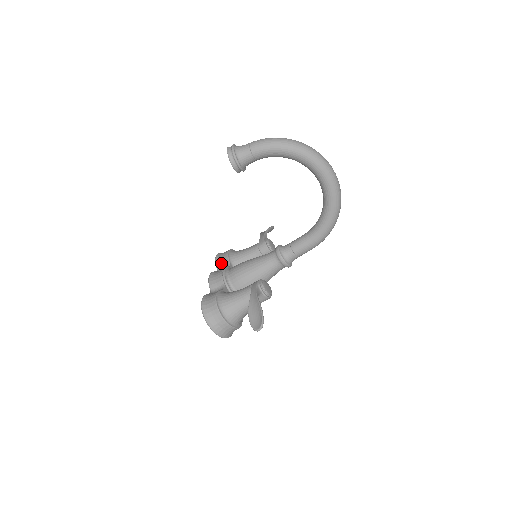
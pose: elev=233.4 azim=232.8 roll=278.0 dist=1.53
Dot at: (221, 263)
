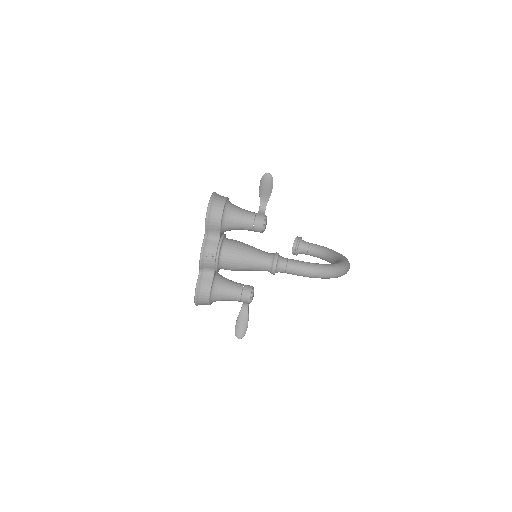
Dot at: occluded
